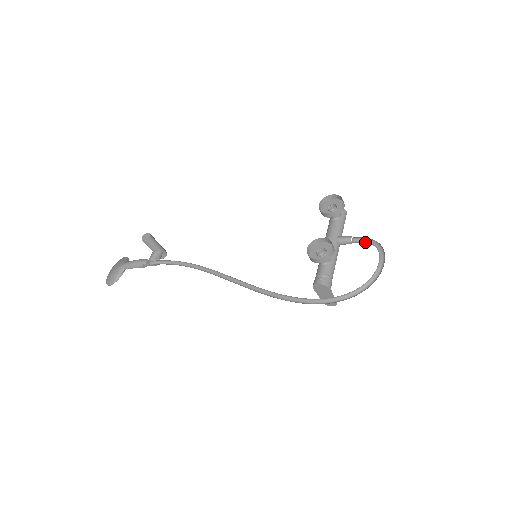
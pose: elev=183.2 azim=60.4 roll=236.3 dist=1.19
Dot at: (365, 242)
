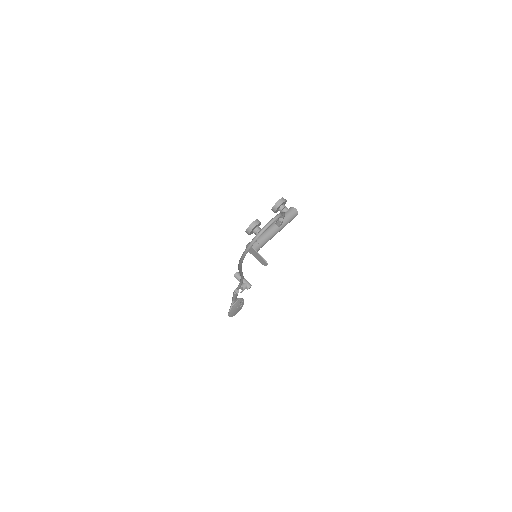
Dot at: occluded
